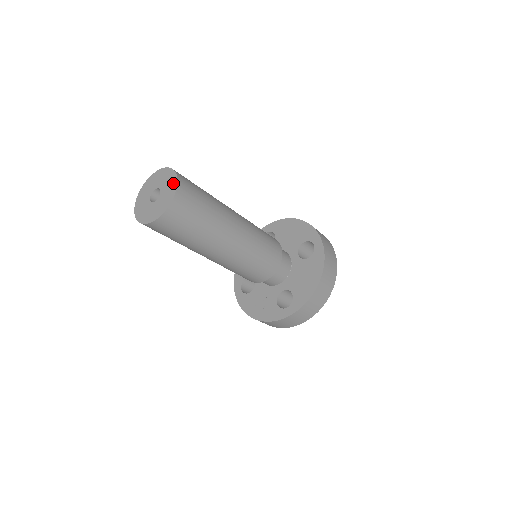
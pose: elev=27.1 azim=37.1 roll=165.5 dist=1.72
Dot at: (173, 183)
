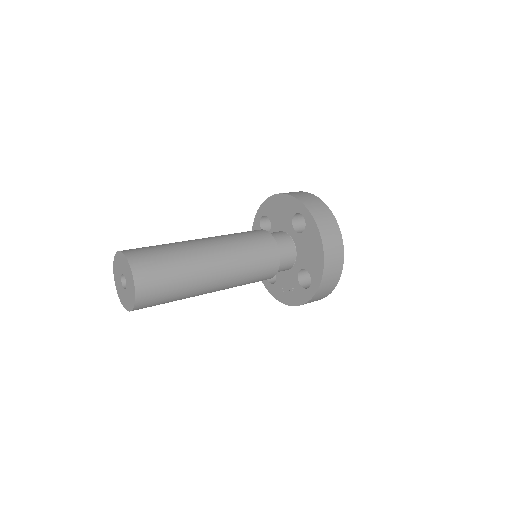
Dot at: (128, 267)
